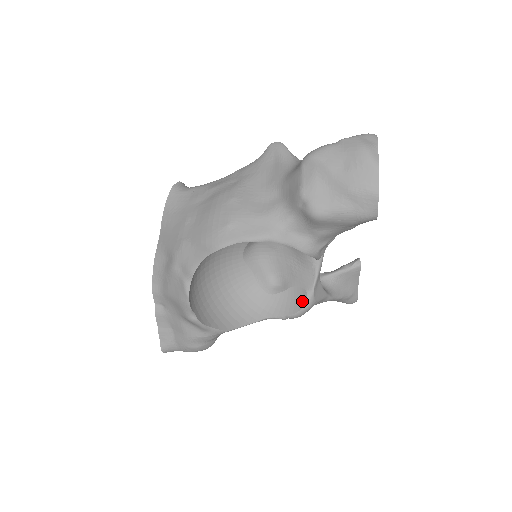
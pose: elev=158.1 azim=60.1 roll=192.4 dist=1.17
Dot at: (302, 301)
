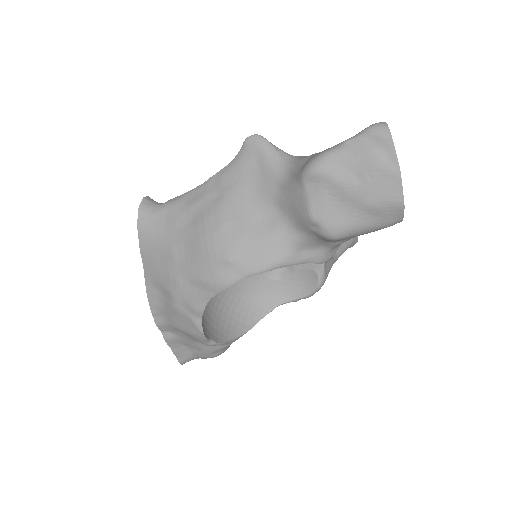
Dot at: (314, 282)
